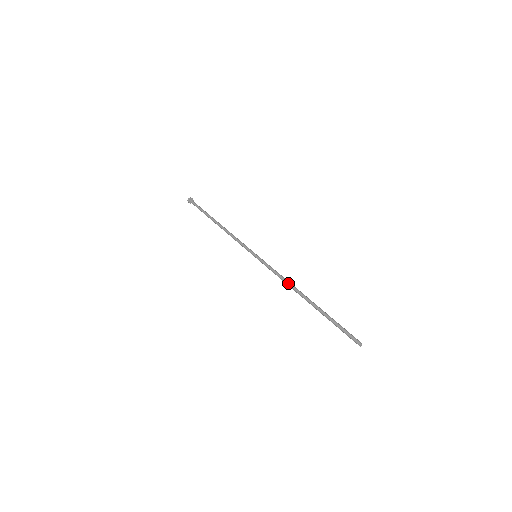
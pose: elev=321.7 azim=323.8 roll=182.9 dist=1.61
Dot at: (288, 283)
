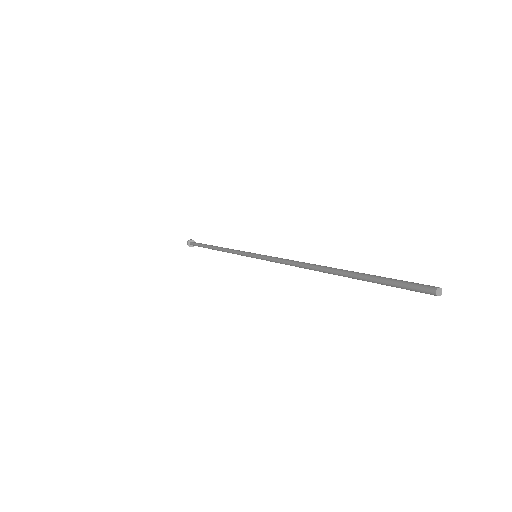
Dot at: (296, 265)
